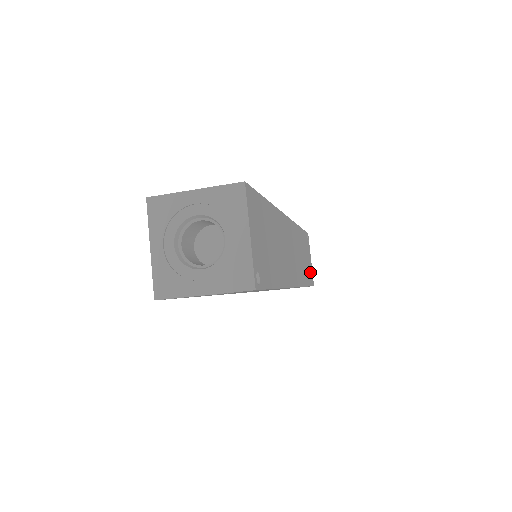
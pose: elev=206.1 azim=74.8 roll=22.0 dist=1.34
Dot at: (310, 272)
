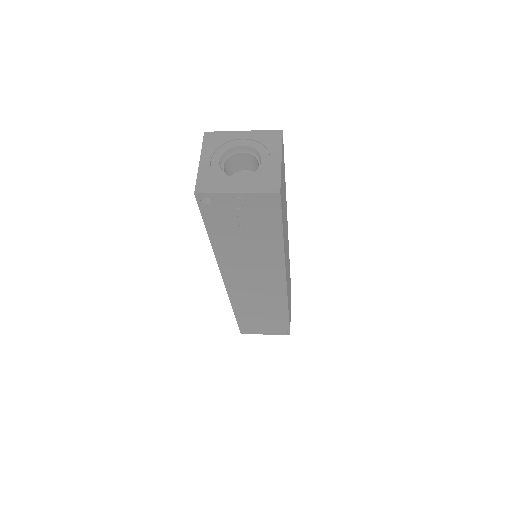
Dot at: occluded
